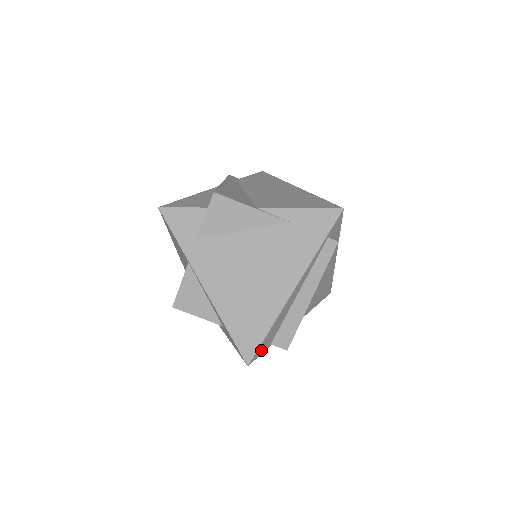
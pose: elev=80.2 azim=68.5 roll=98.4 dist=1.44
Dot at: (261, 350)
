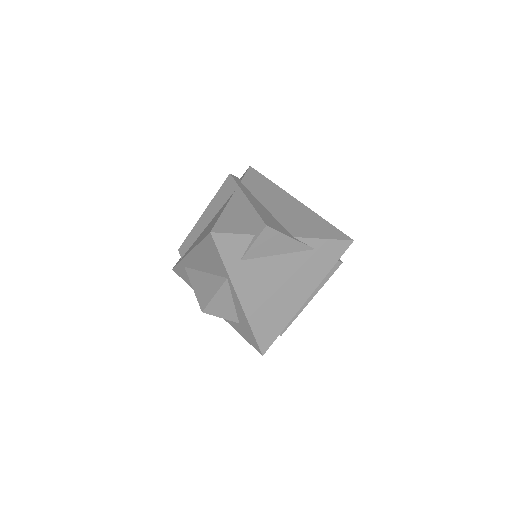
Dot at: occluded
